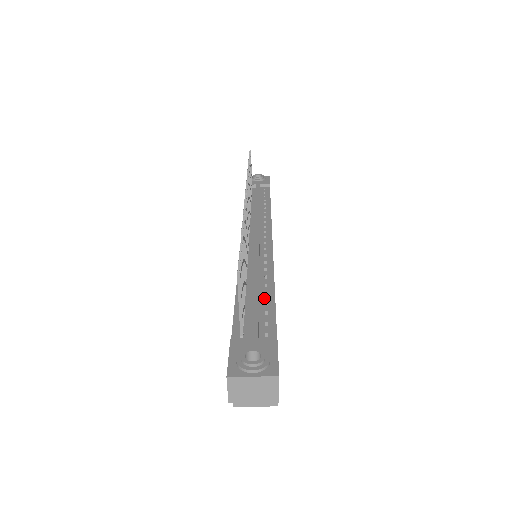
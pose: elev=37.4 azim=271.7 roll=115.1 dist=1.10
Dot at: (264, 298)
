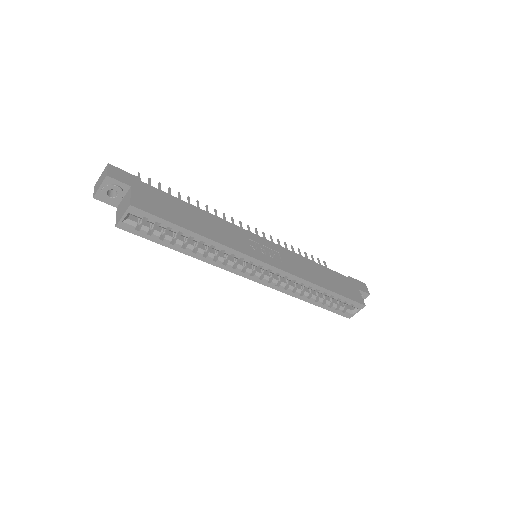
Dot at: occluded
